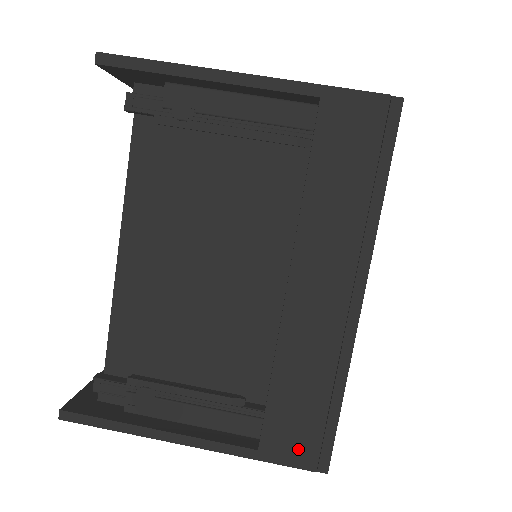
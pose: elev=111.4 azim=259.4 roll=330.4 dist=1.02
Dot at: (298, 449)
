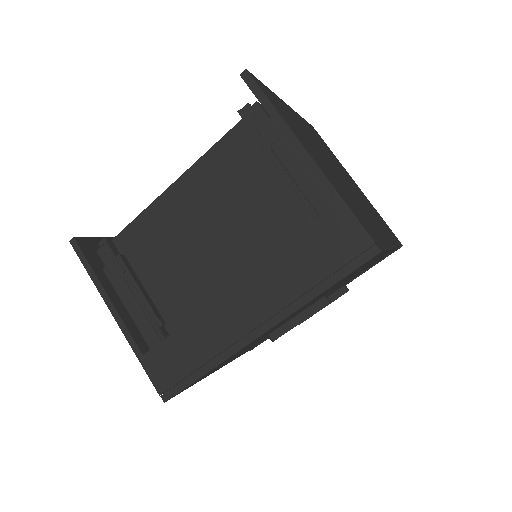
Dot at: (161, 375)
